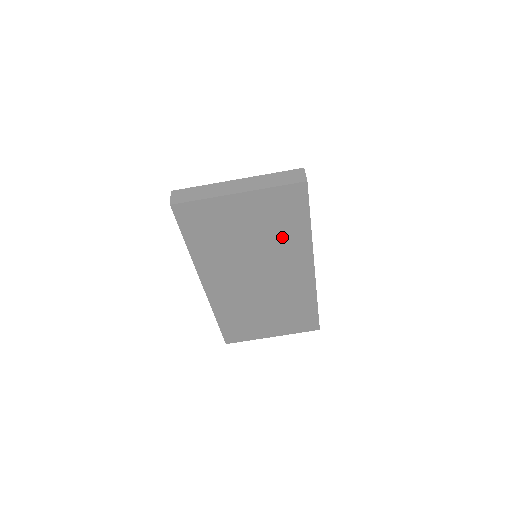
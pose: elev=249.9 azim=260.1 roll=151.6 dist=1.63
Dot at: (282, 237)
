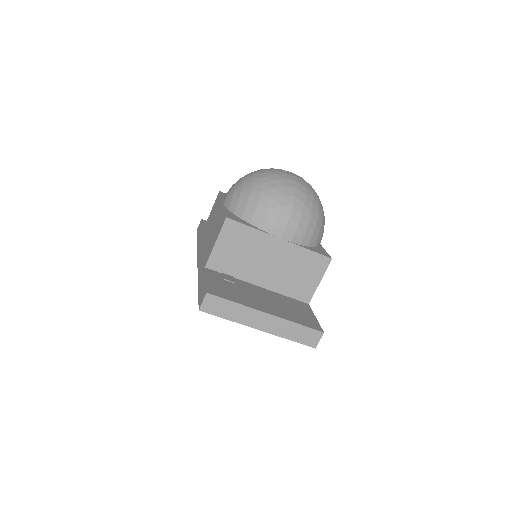
Dot at: occluded
